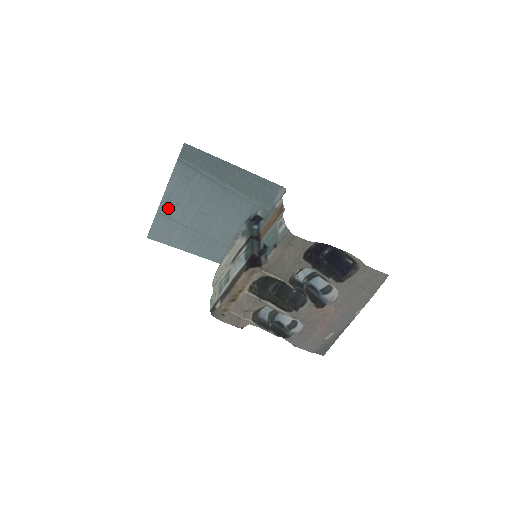
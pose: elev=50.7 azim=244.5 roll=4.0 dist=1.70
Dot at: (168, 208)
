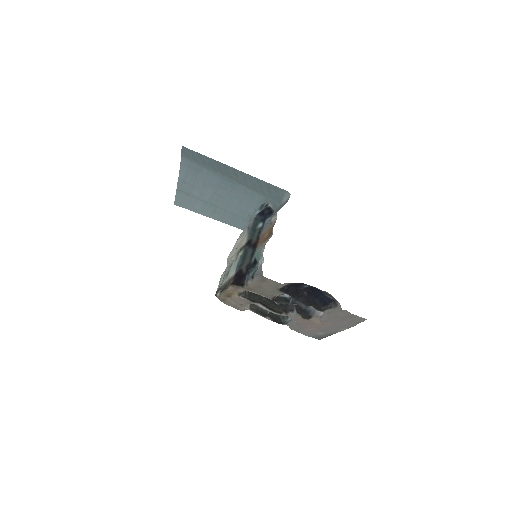
Dot at: (185, 187)
